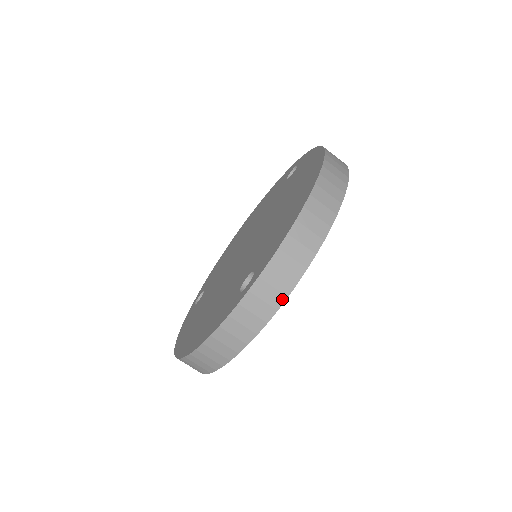
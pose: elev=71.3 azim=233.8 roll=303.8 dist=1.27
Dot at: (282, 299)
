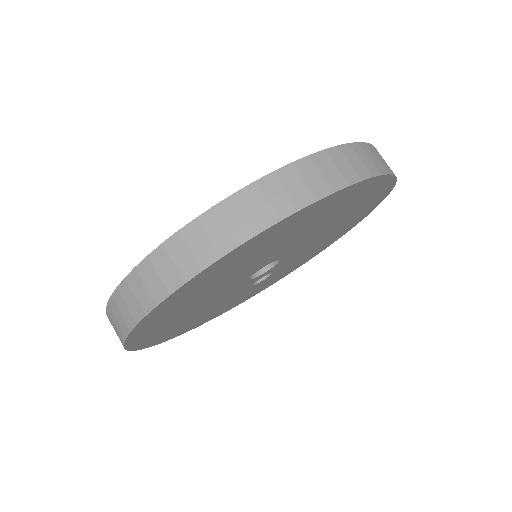
Dot at: occluded
